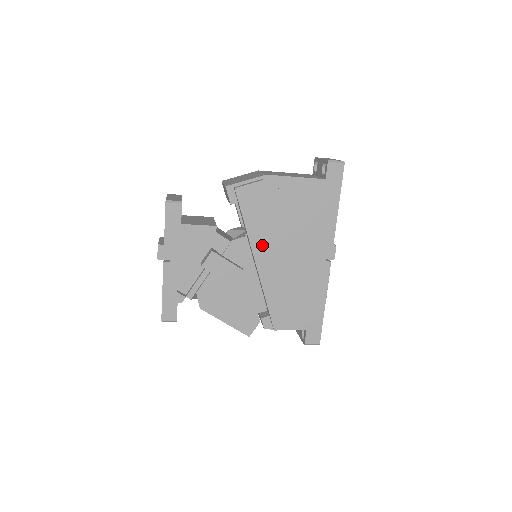
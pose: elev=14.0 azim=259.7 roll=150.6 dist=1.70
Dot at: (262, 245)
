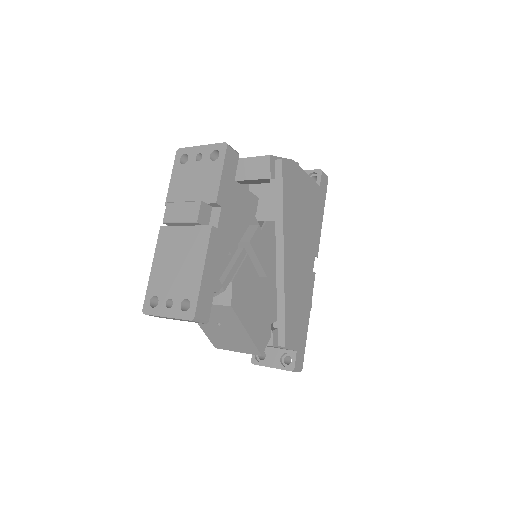
Dot at: (290, 234)
